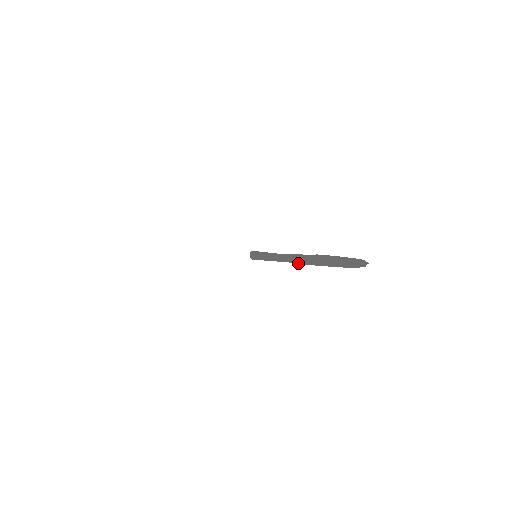
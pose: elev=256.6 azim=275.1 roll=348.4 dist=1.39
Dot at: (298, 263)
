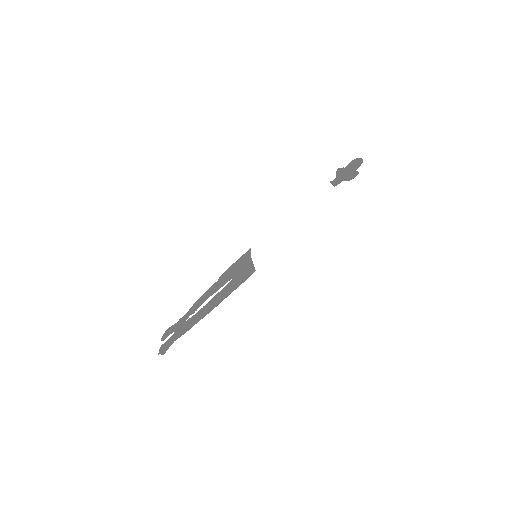
Dot at: occluded
